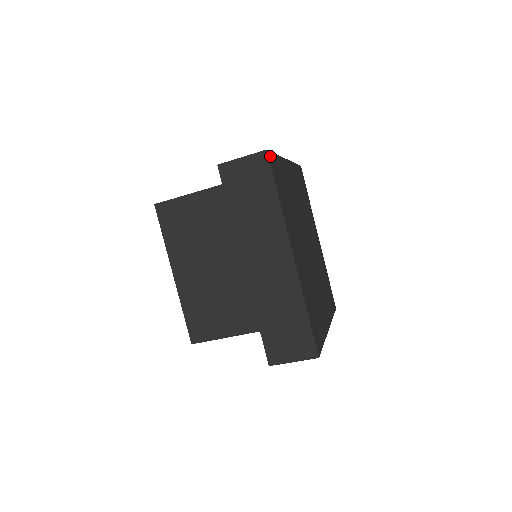
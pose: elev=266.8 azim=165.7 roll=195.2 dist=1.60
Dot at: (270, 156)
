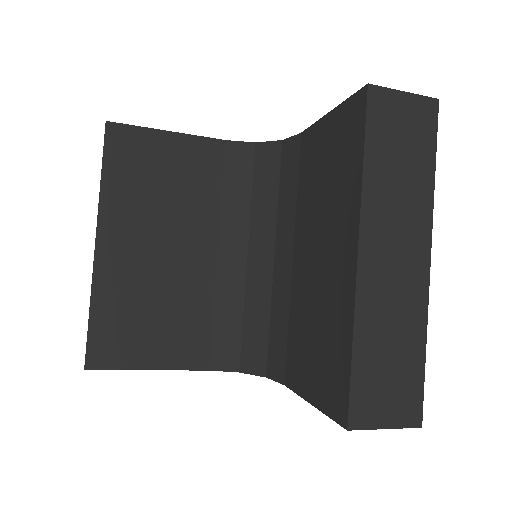
Dot at: occluded
